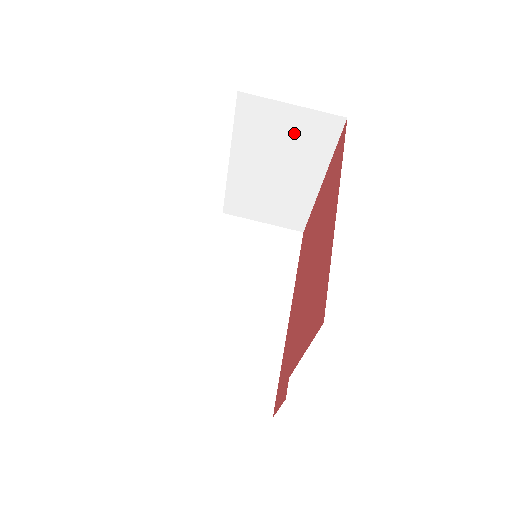
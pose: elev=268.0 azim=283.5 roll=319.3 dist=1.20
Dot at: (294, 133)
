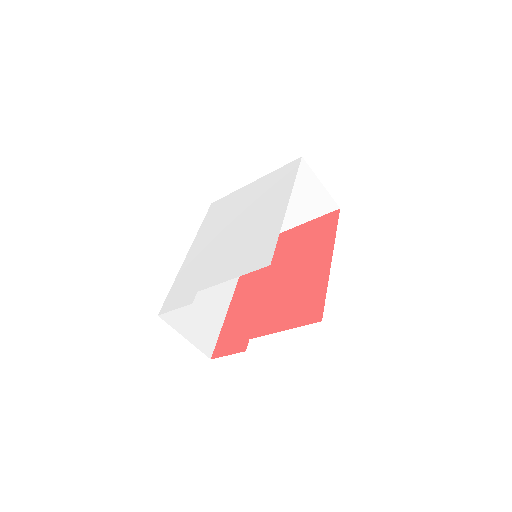
Dot at: (307, 196)
